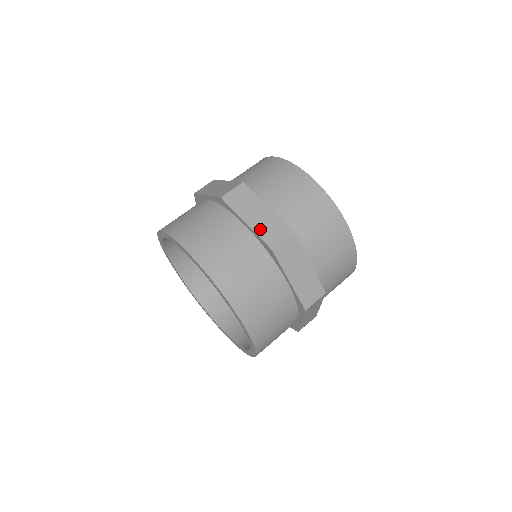
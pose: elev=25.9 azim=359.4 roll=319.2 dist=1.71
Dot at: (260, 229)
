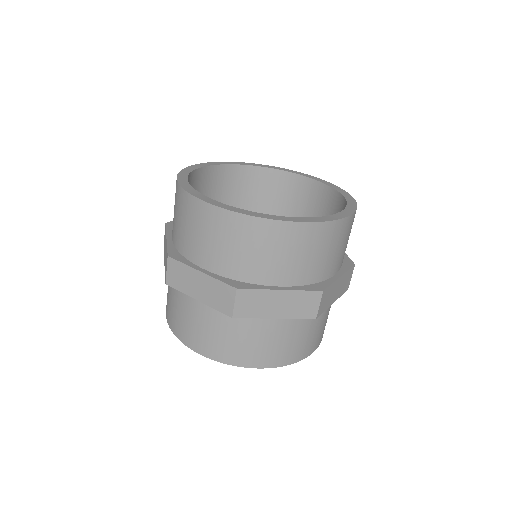
Dot at: (210, 301)
